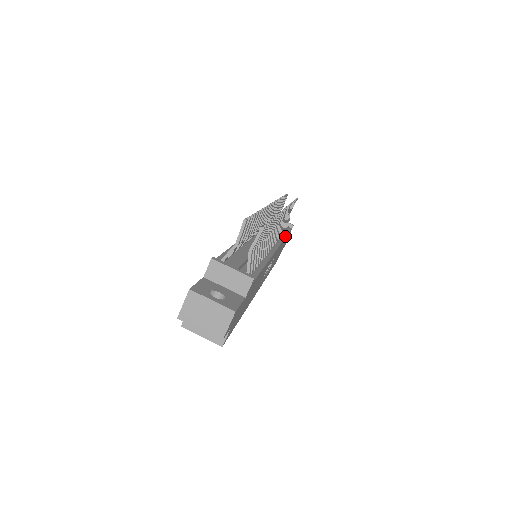
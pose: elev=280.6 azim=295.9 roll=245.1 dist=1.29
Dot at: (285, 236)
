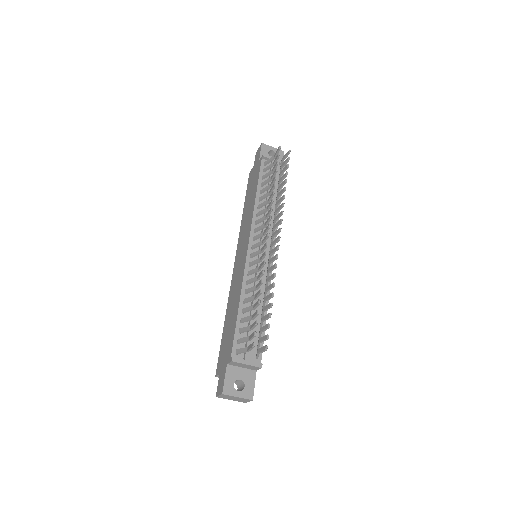
Dot at: occluded
